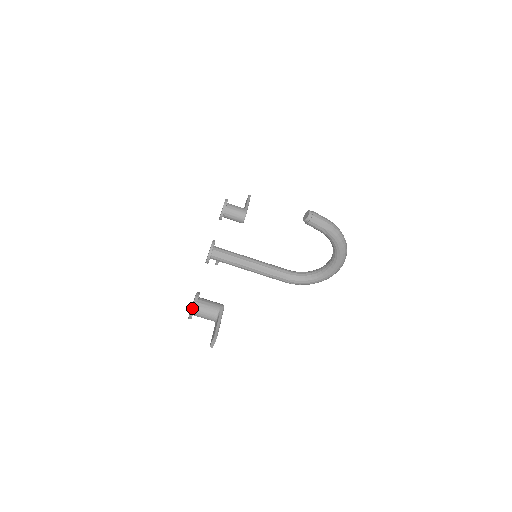
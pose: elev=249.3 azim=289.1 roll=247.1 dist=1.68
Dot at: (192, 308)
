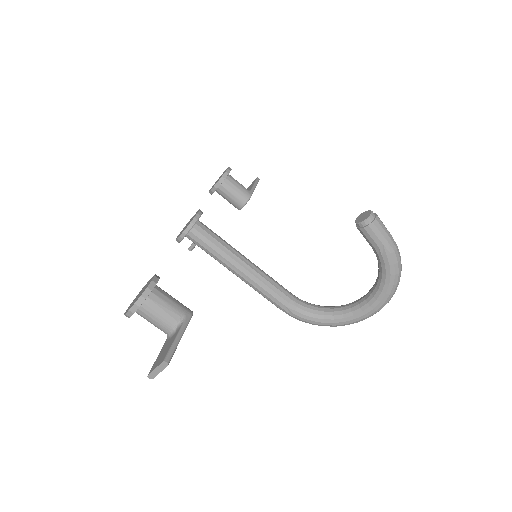
Dot at: (139, 298)
